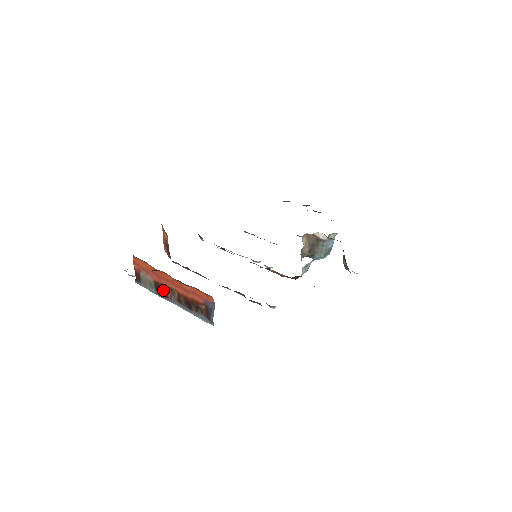
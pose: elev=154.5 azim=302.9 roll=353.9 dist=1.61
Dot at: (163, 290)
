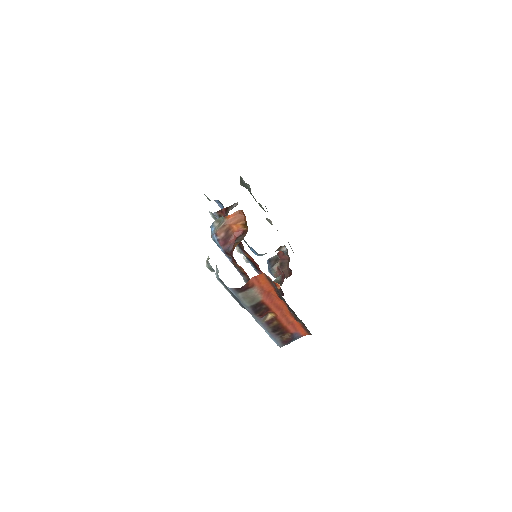
Dot at: (262, 310)
